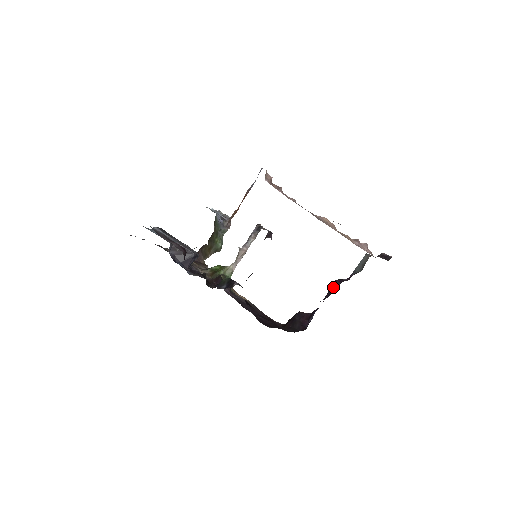
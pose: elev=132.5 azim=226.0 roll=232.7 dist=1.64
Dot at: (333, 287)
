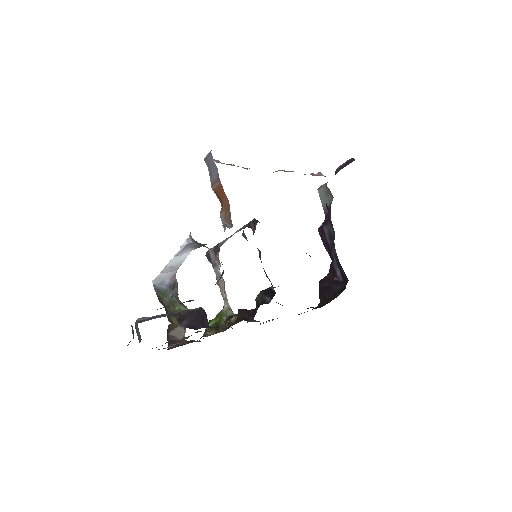
Dot at: (327, 231)
